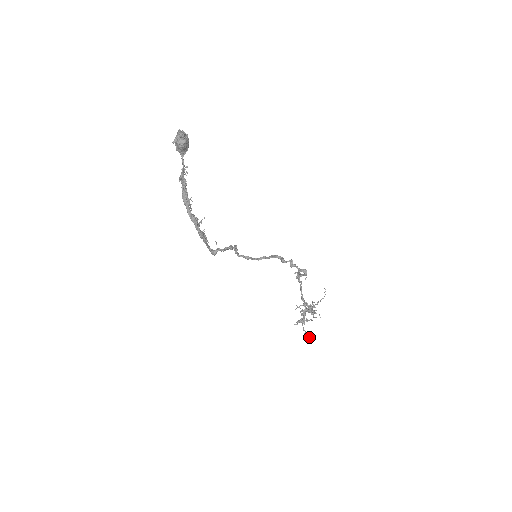
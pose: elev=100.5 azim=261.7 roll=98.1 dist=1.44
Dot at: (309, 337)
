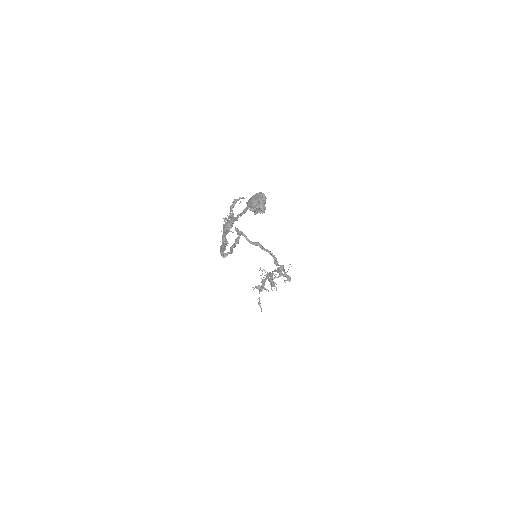
Dot at: (261, 309)
